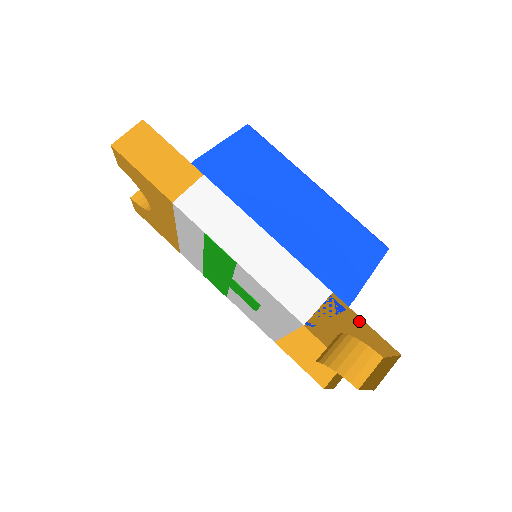
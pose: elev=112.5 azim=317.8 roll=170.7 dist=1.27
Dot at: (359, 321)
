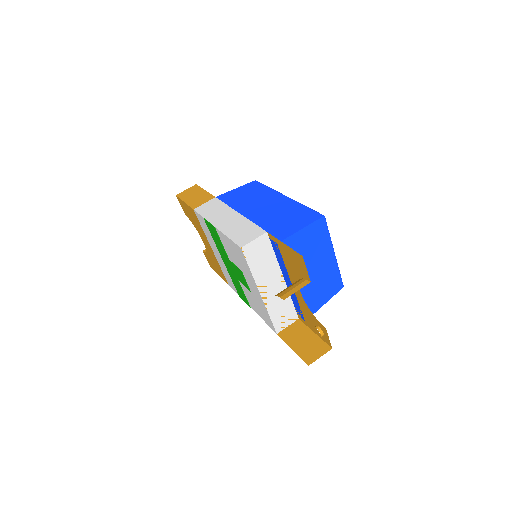
Dot at: (284, 248)
